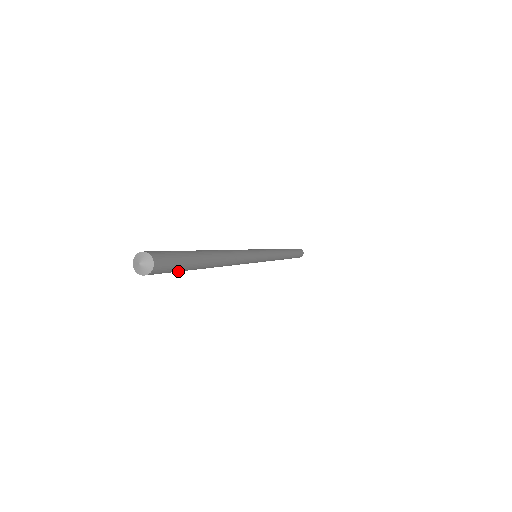
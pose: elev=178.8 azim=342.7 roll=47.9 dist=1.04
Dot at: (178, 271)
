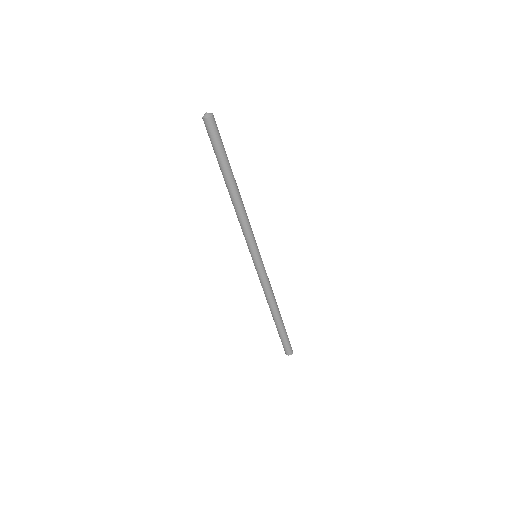
Dot at: (216, 149)
